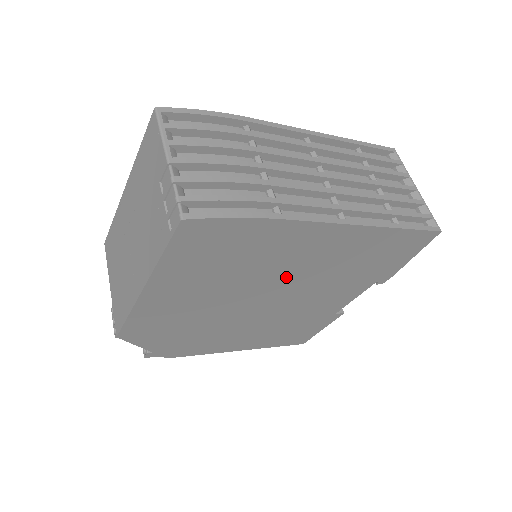
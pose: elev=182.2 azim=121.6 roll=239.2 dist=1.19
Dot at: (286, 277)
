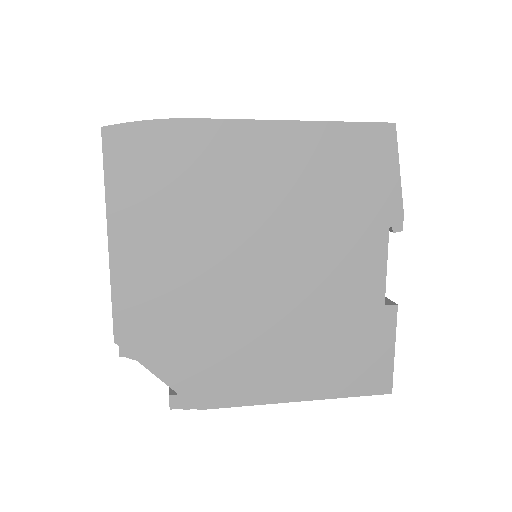
Dot at: (257, 217)
